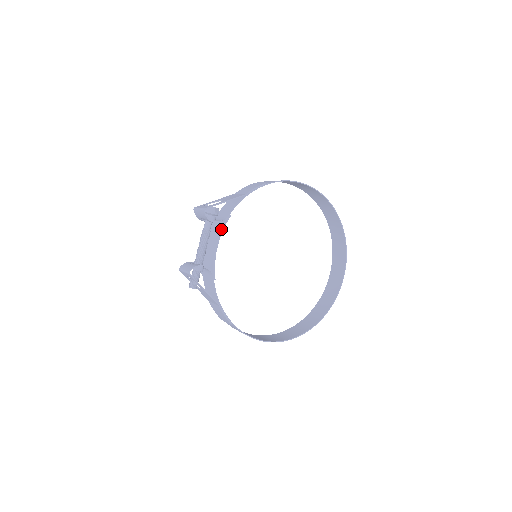
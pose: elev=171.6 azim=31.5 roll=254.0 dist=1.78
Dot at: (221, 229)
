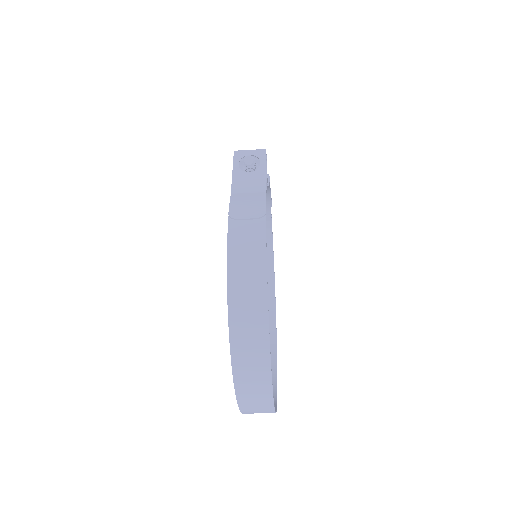
Dot at: occluded
